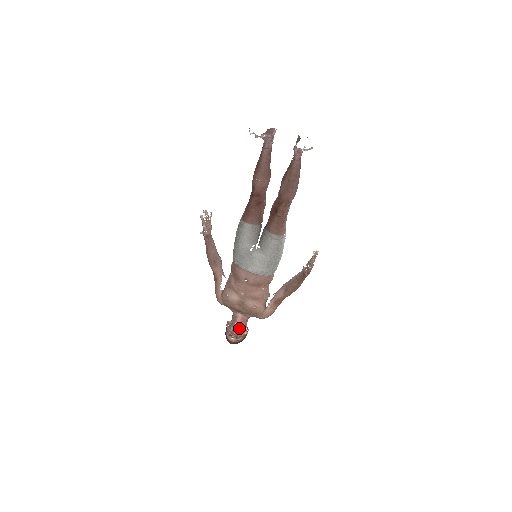
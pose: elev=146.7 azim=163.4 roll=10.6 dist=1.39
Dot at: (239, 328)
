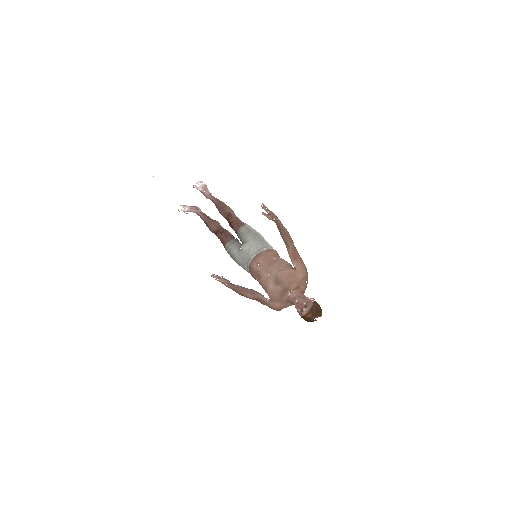
Dot at: (297, 298)
